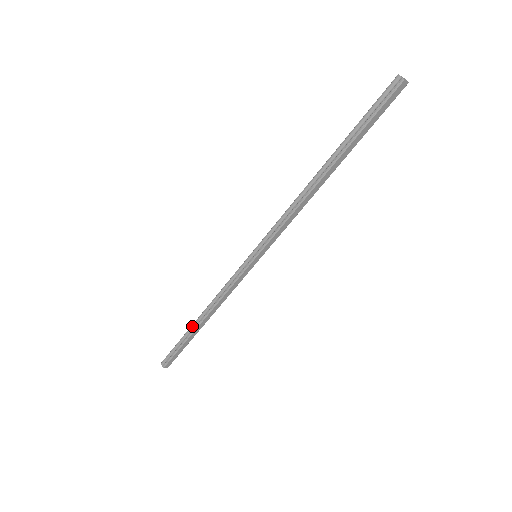
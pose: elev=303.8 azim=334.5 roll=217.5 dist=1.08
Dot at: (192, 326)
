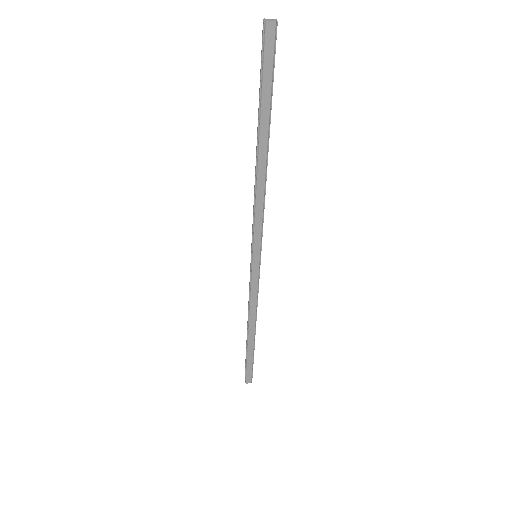
Dot at: occluded
